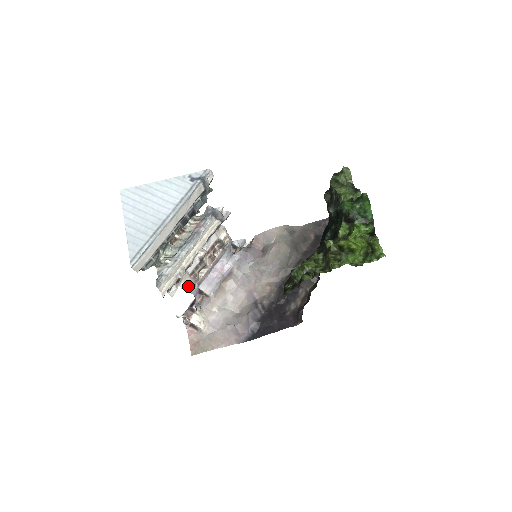
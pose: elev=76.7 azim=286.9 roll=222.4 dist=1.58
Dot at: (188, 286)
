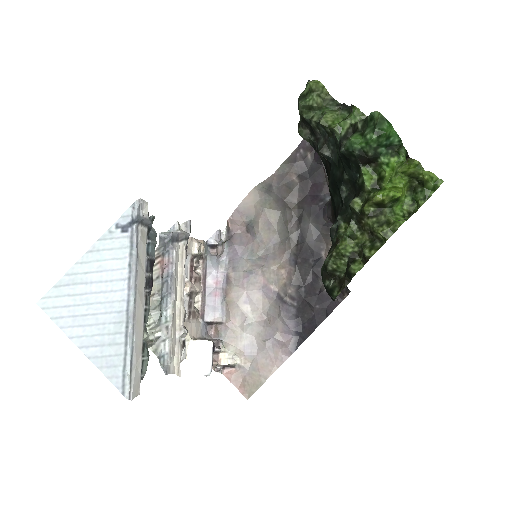
Dot at: (194, 331)
